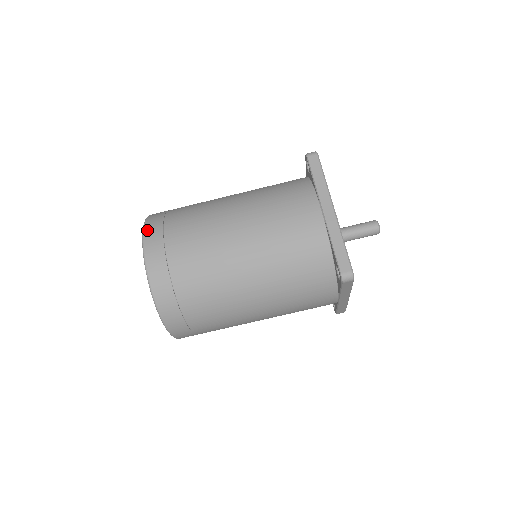
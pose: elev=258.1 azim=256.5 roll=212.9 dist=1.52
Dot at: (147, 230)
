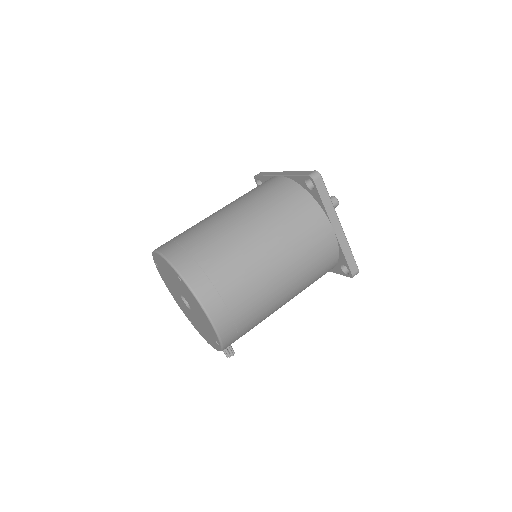
Dot at: occluded
